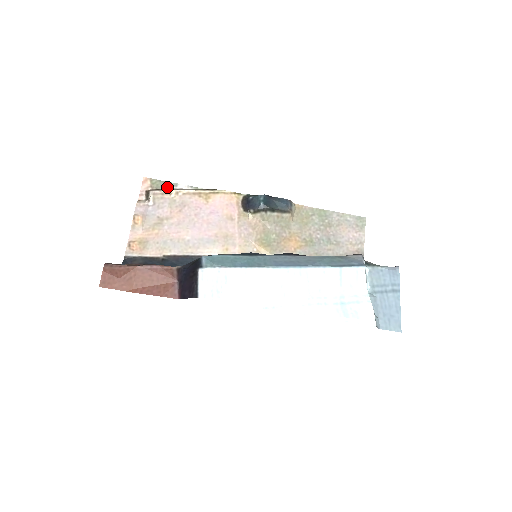
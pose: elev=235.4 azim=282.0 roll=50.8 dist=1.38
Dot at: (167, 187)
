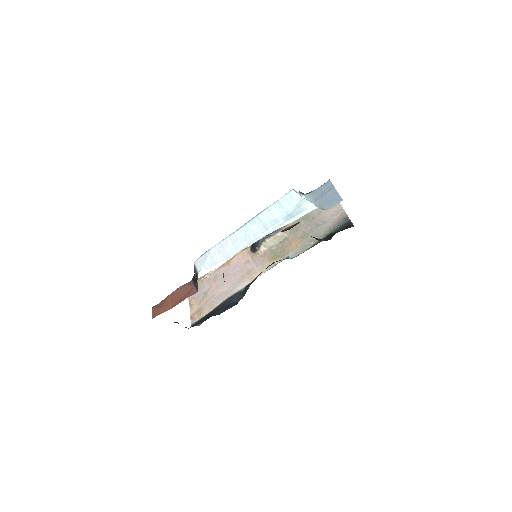
Dot at: occluded
